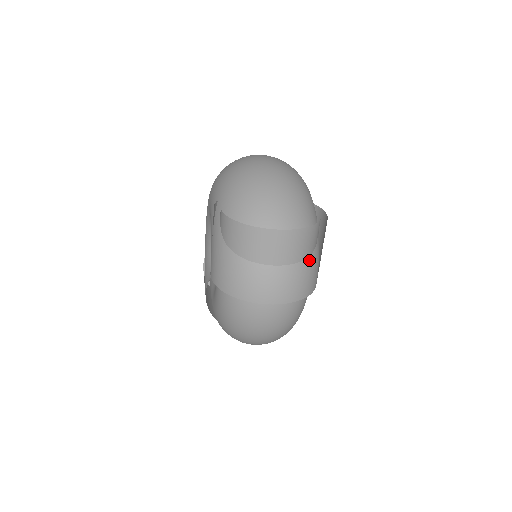
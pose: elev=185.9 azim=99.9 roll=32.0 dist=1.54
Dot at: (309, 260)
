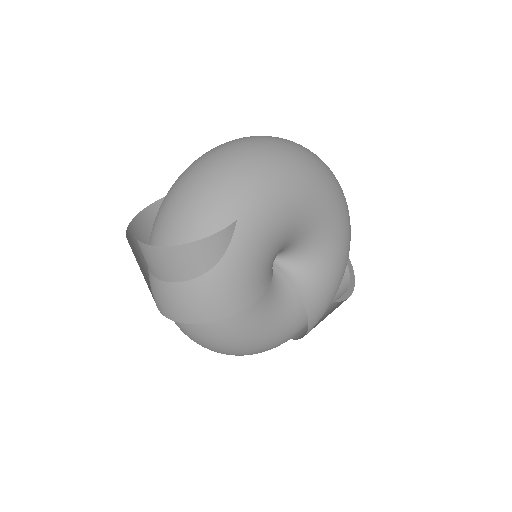
Dot at: (192, 283)
